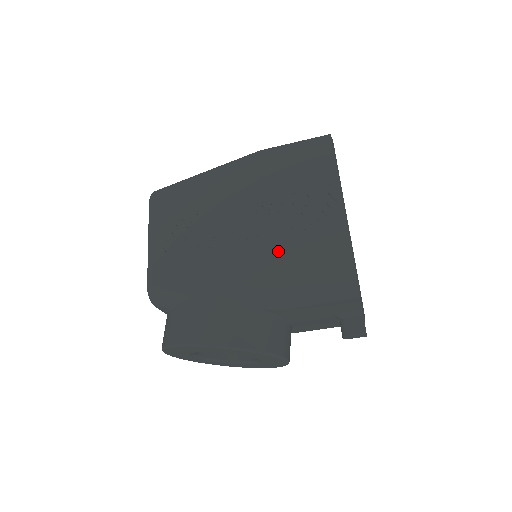
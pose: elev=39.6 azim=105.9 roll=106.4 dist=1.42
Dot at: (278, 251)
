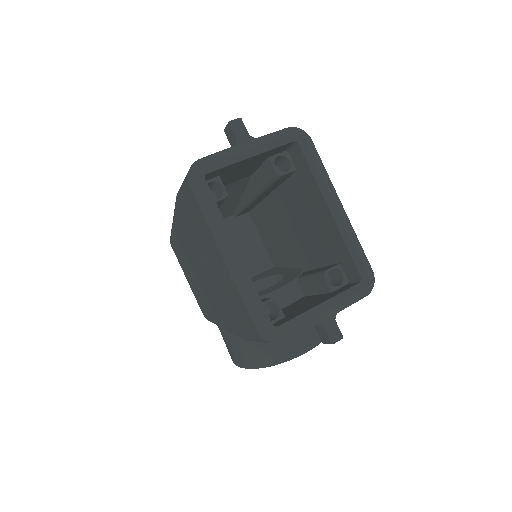
Dot at: (224, 302)
